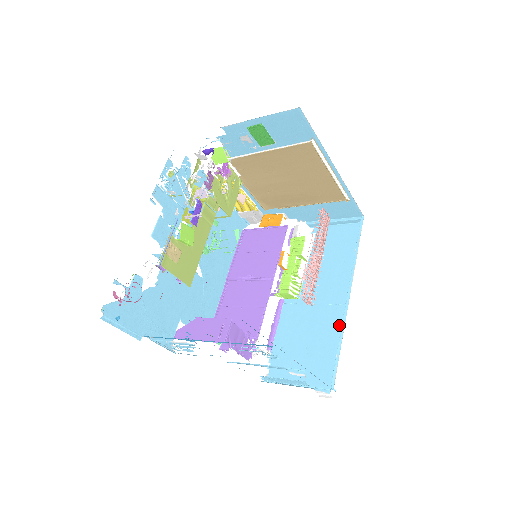
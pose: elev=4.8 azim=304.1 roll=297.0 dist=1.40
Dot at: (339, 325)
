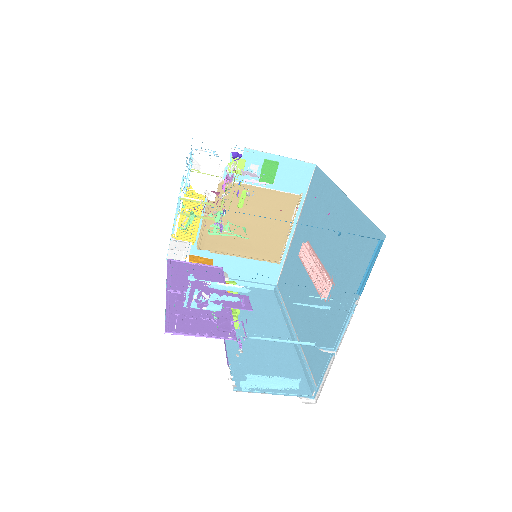
Dot at: (292, 351)
